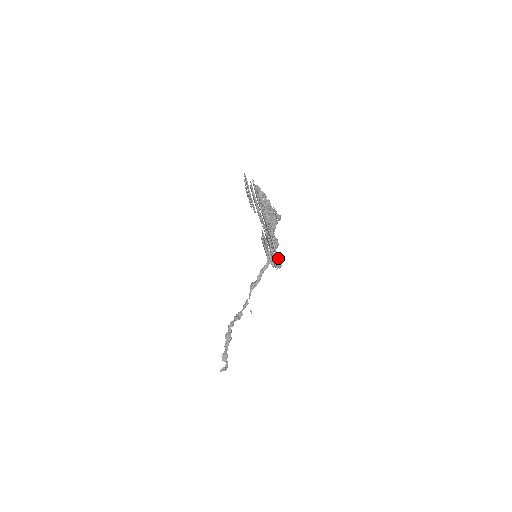
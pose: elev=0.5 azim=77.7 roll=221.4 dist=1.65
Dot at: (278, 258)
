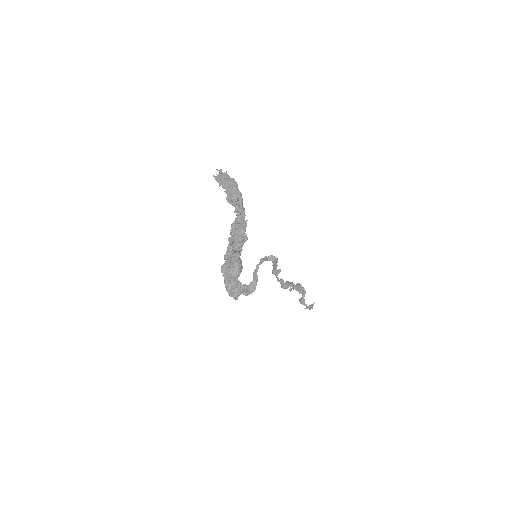
Dot at: (239, 288)
